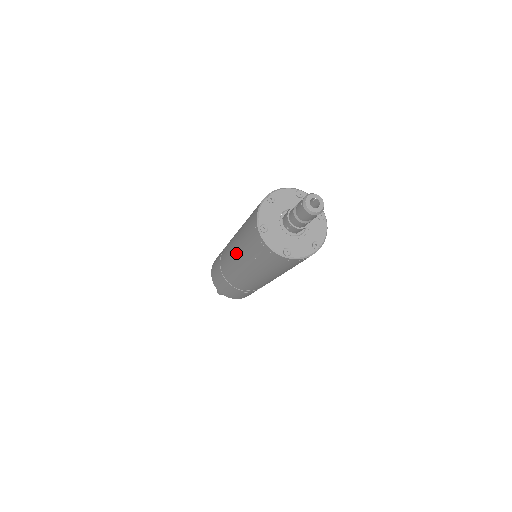
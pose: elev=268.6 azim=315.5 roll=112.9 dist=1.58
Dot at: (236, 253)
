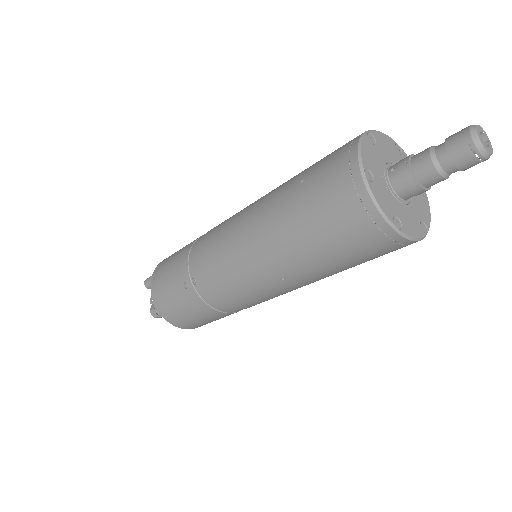
Dot at: occluded
